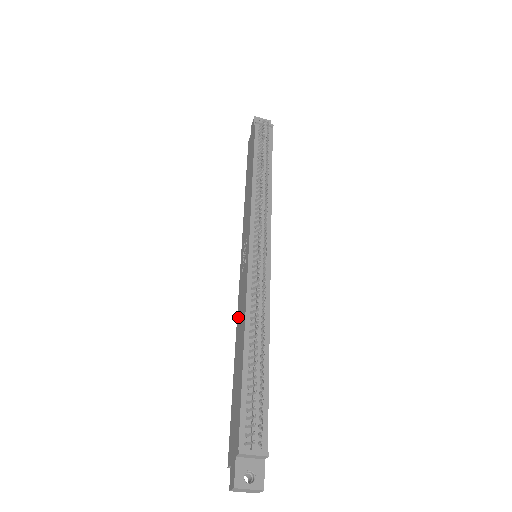
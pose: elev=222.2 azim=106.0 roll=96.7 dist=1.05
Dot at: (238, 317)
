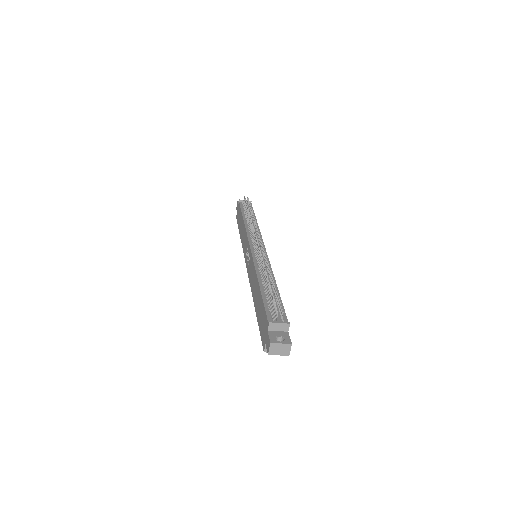
Dot at: (251, 286)
